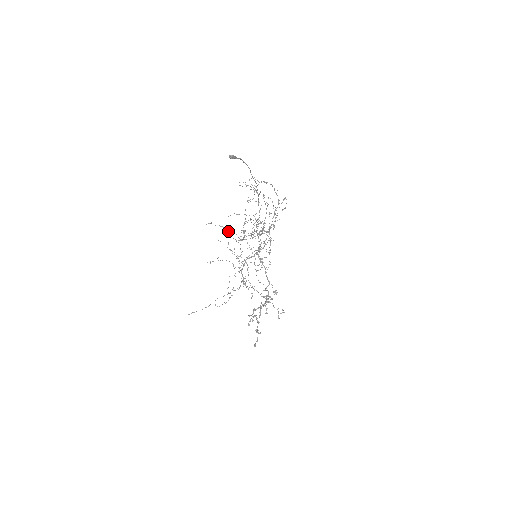
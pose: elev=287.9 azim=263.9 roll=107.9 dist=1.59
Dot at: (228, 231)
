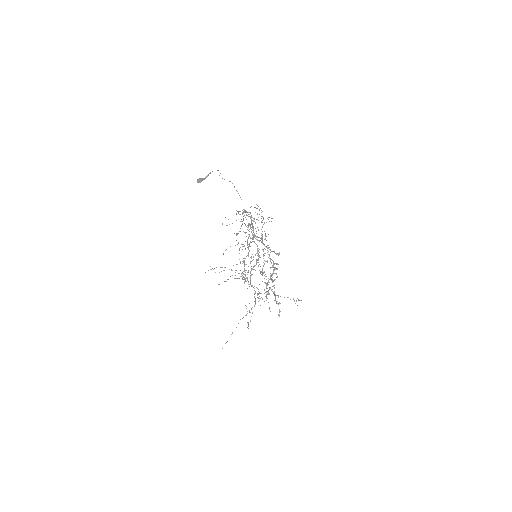
Dot at: occluded
